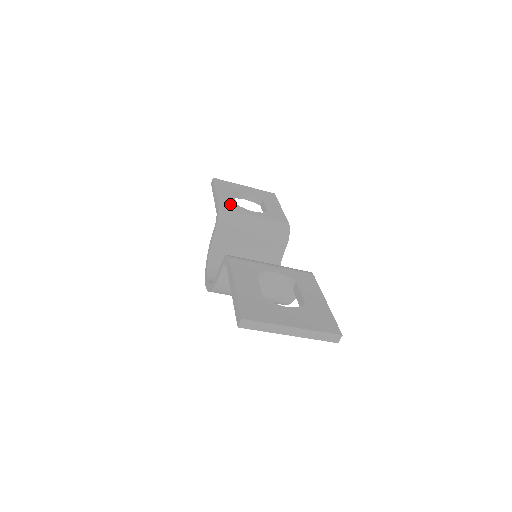
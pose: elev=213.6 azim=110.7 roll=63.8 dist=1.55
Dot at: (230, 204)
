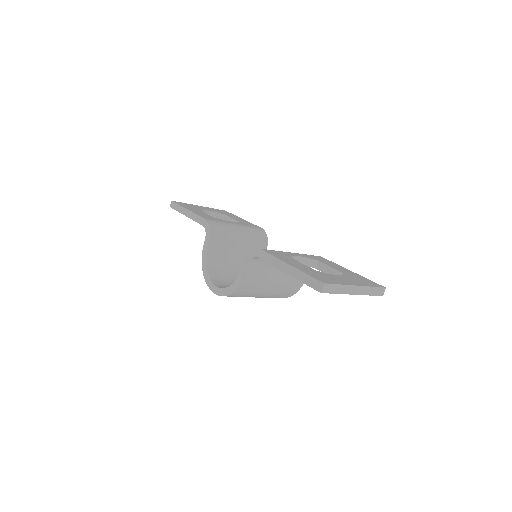
Dot at: (209, 217)
